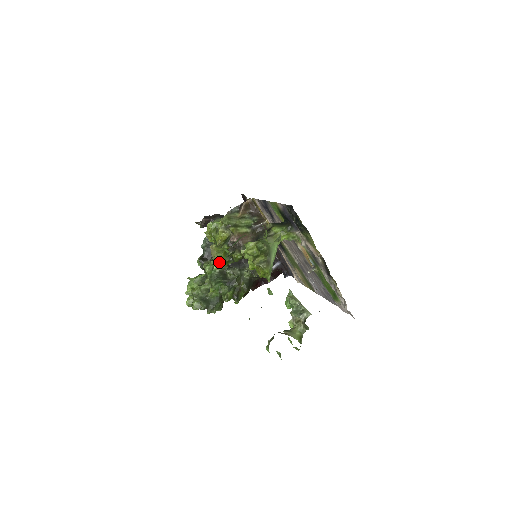
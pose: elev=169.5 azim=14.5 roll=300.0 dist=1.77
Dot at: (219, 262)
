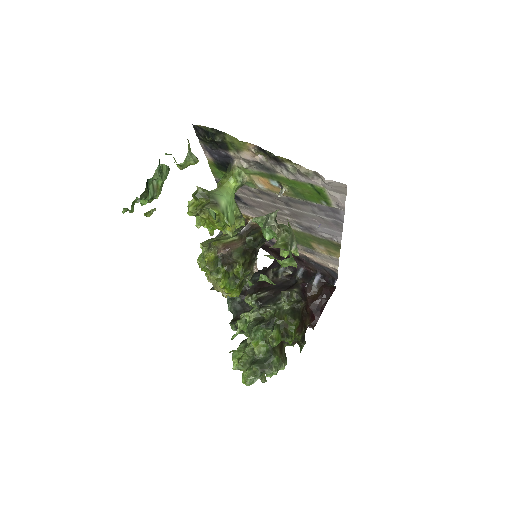
Dot at: (225, 291)
